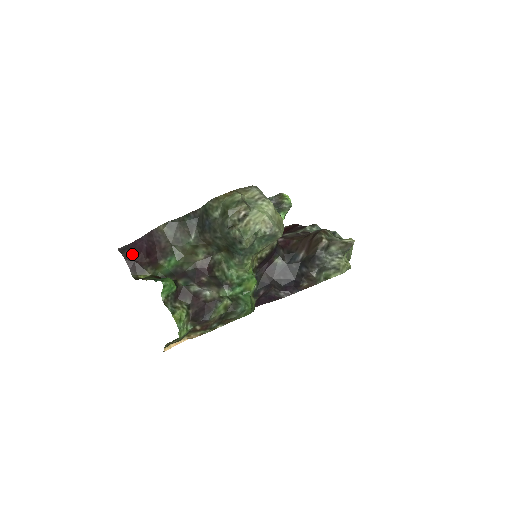
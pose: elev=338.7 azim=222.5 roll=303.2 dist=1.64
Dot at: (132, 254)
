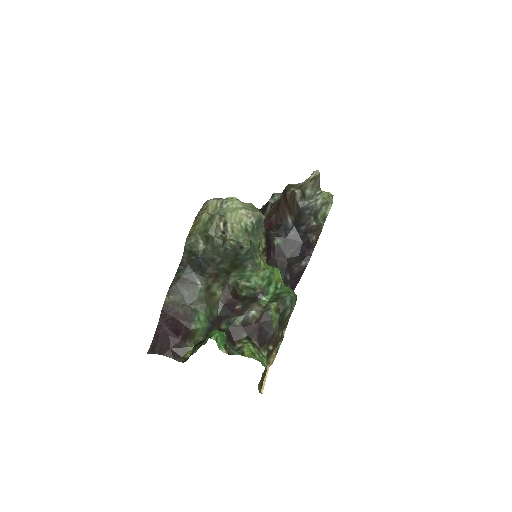
Dot at: (163, 346)
